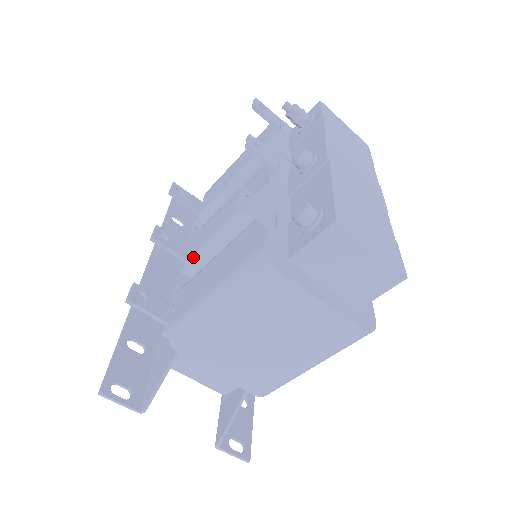
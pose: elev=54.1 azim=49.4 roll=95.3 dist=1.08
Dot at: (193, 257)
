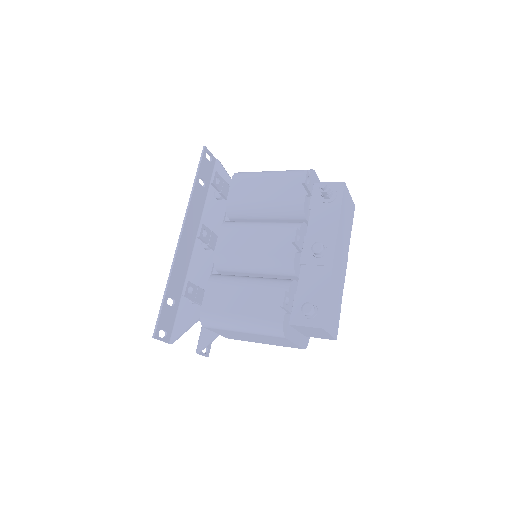
Dot at: (221, 257)
